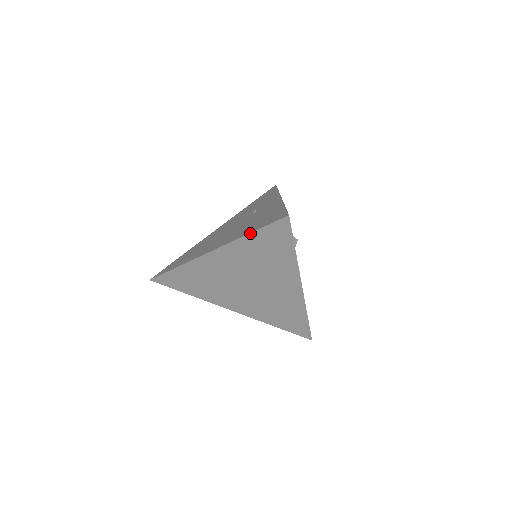
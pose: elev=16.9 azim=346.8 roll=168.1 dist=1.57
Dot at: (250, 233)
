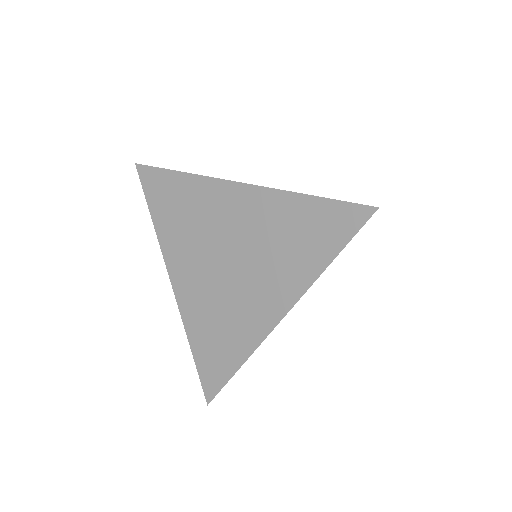
Dot at: (310, 195)
